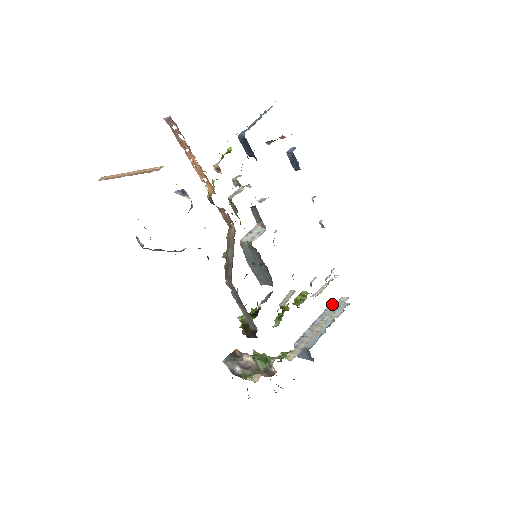
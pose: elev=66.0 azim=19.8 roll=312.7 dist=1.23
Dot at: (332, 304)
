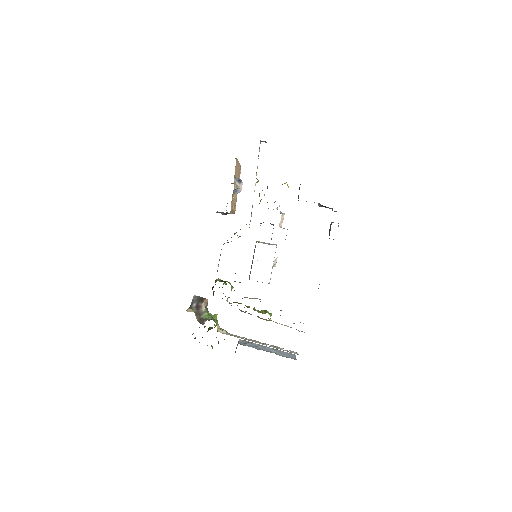
Dot at: (291, 353)
